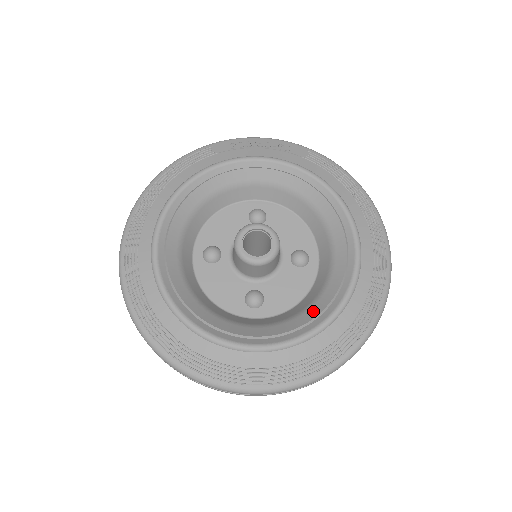
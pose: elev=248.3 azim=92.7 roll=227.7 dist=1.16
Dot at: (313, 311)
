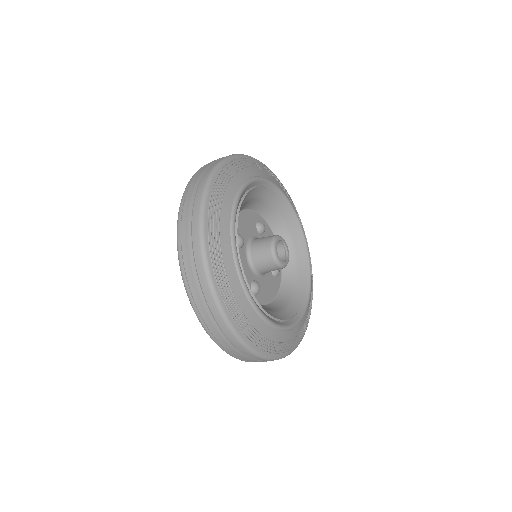
Dot at: (291, 311)
